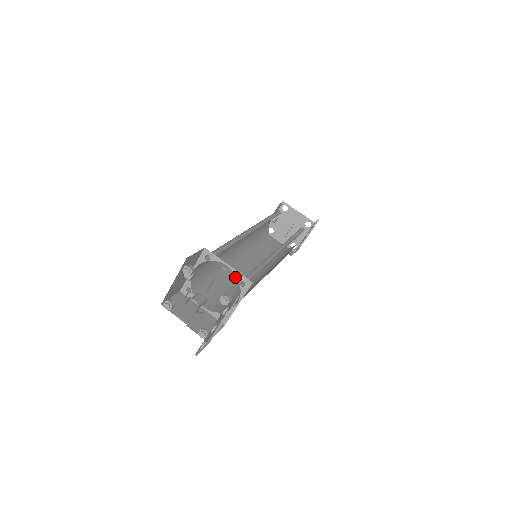
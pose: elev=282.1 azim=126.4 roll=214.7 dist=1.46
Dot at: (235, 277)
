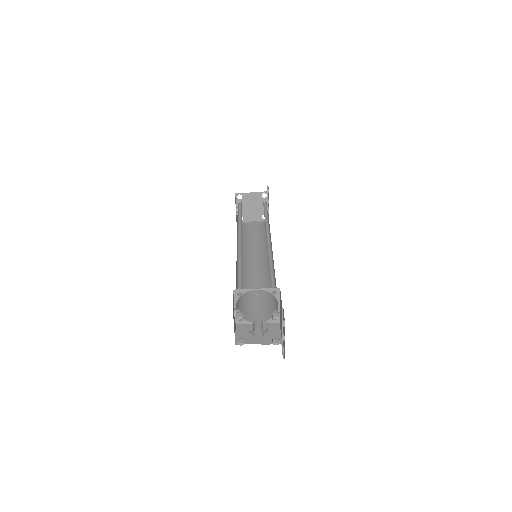
Dot at: (254, 281)
